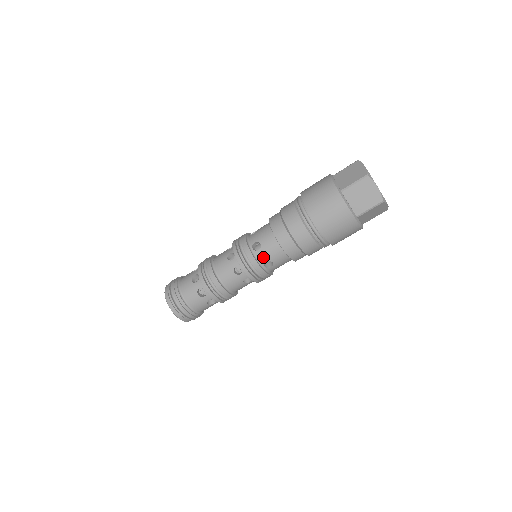
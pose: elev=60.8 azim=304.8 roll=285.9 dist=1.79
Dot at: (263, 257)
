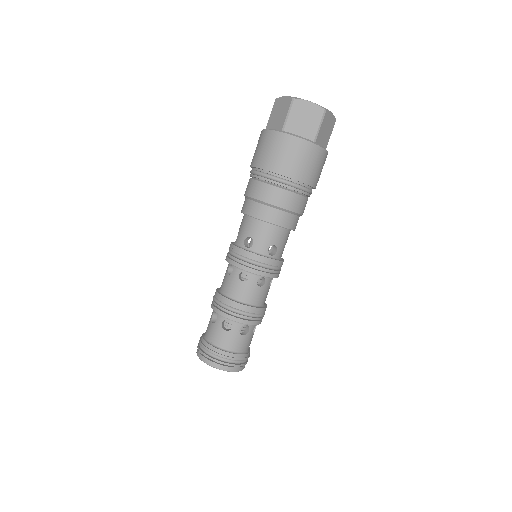
Dot at: (241, 238)
